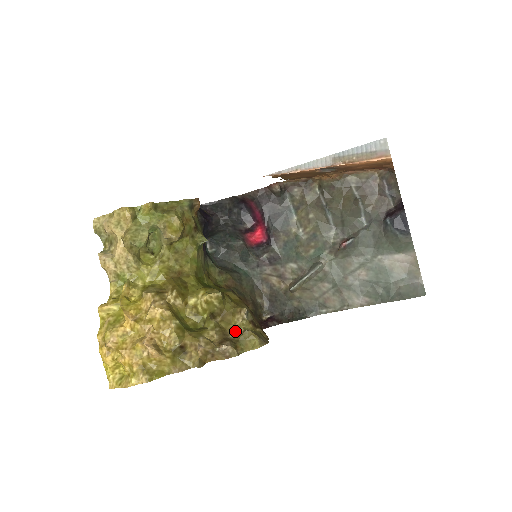
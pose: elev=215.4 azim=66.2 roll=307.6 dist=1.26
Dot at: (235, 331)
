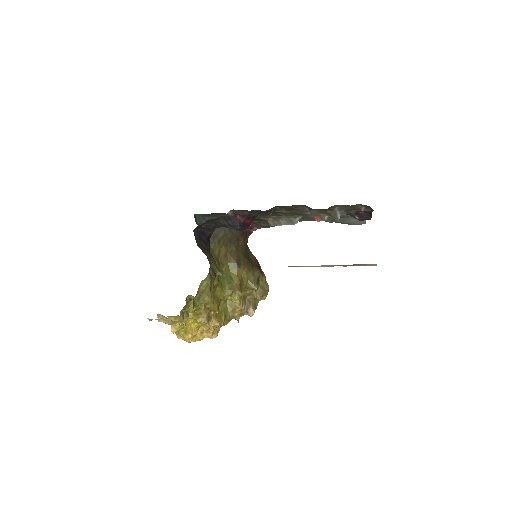
Dot at: (250, 294)
